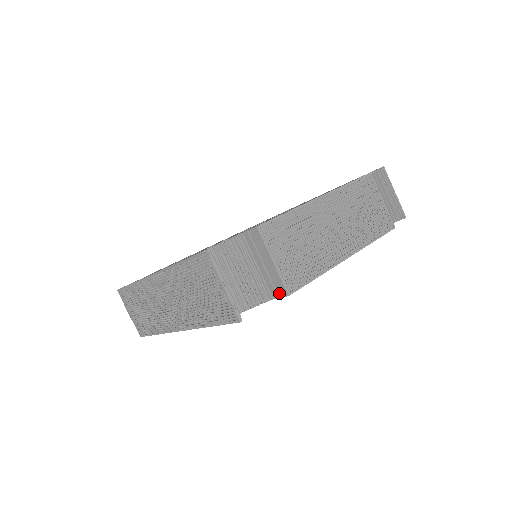
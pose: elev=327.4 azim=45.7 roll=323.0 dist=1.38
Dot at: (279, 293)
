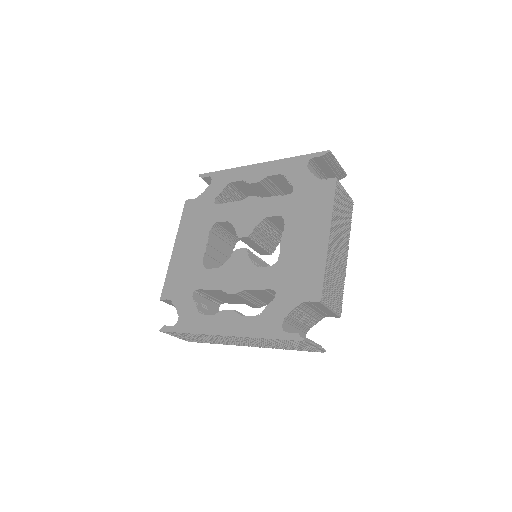
Dot at: occluded
